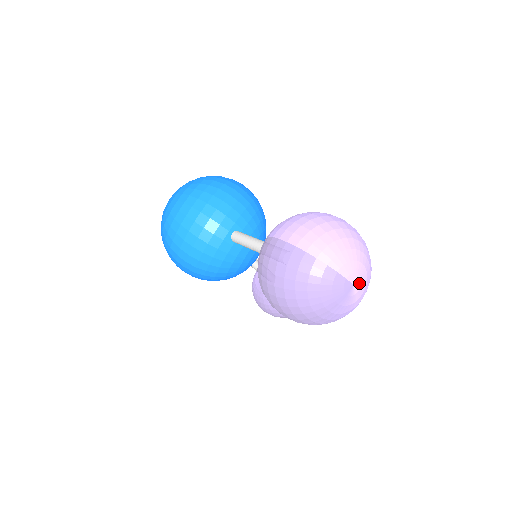
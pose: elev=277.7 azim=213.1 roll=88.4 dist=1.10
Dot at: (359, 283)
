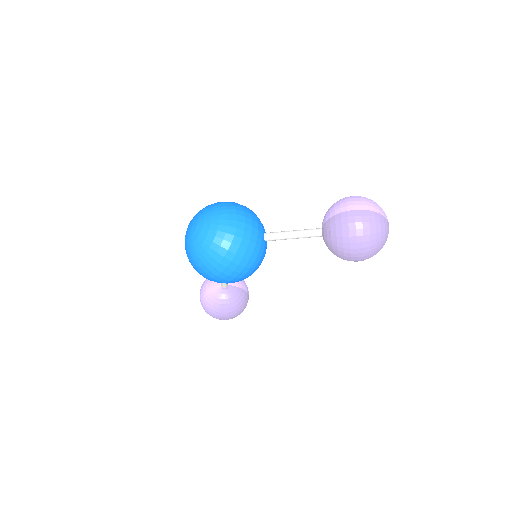
Dot at: occluded
